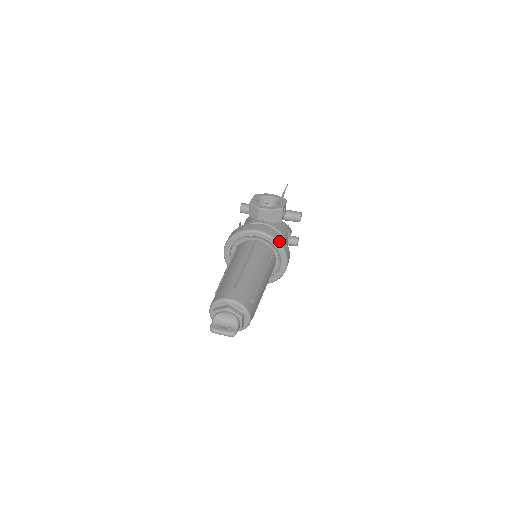
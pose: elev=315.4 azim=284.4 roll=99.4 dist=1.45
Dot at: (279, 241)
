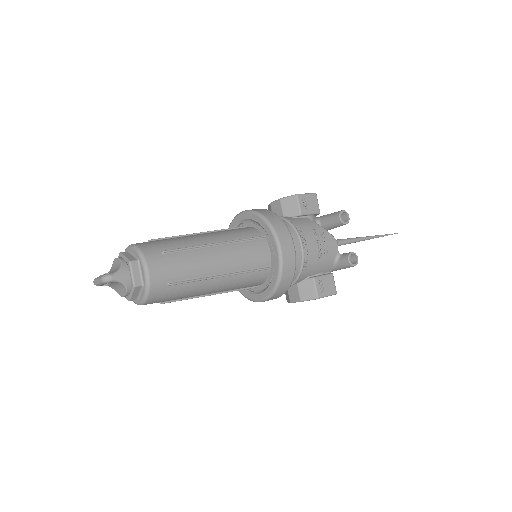
Dot at: (265, 216)
